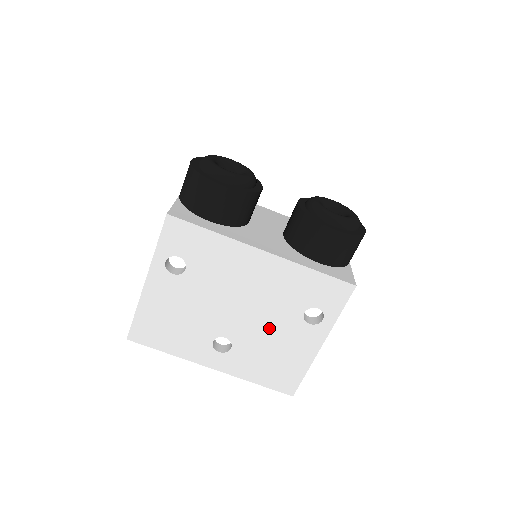
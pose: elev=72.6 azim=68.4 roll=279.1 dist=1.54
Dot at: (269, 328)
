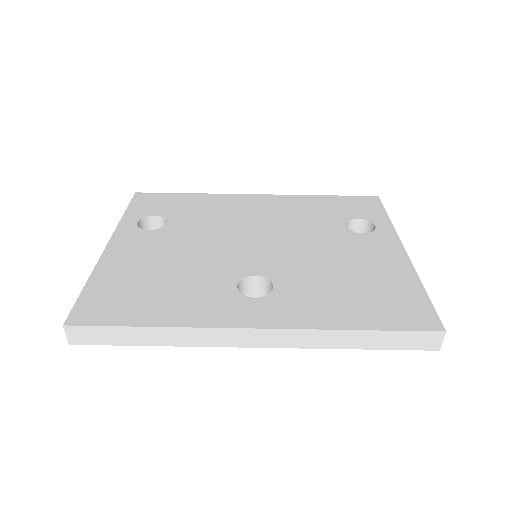
Dot at: (314, 250)
